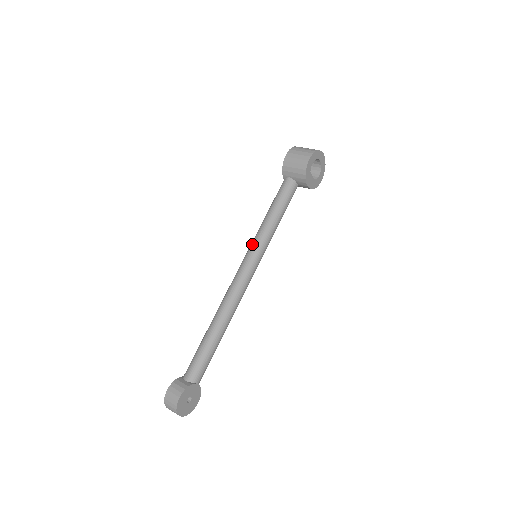
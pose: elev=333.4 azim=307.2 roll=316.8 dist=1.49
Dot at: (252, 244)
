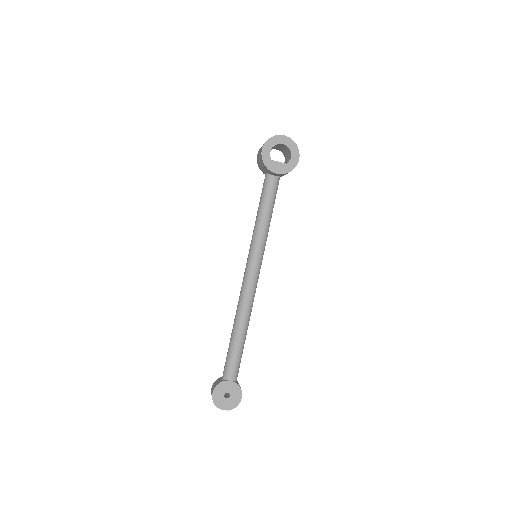
Dot at: (250, 247)
